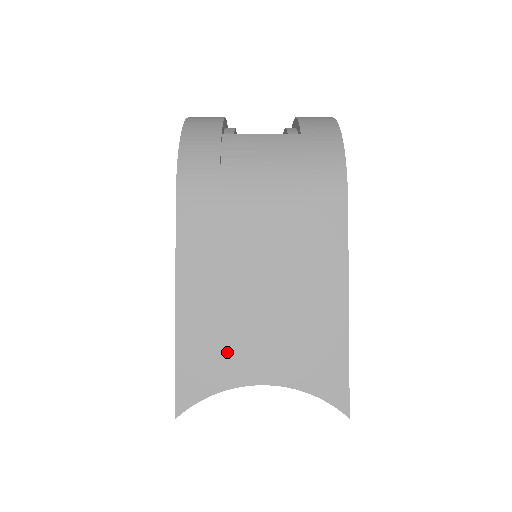
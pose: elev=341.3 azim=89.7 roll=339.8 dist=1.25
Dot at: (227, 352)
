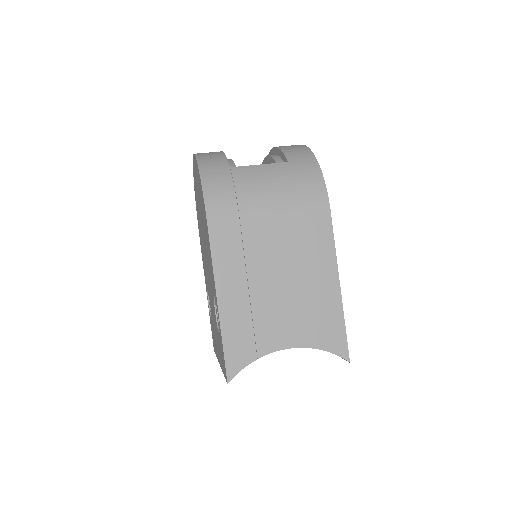
Dot at: (259, 329)
